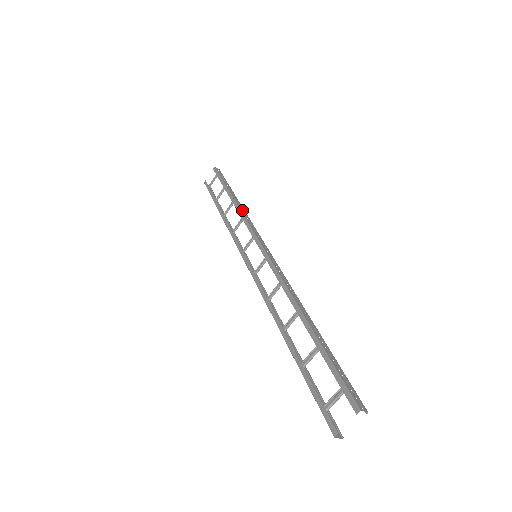
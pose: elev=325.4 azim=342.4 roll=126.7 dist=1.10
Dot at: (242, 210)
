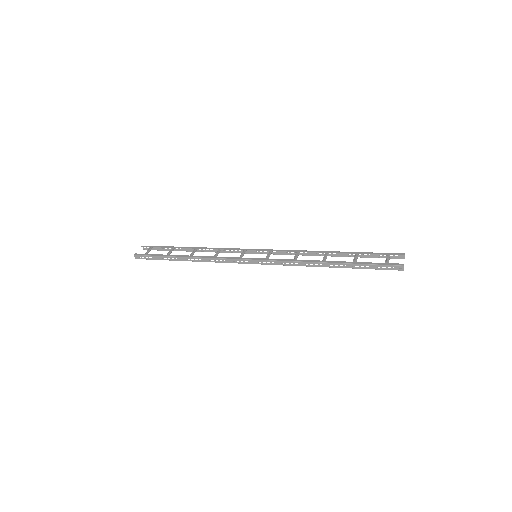
Dot at: occluded
